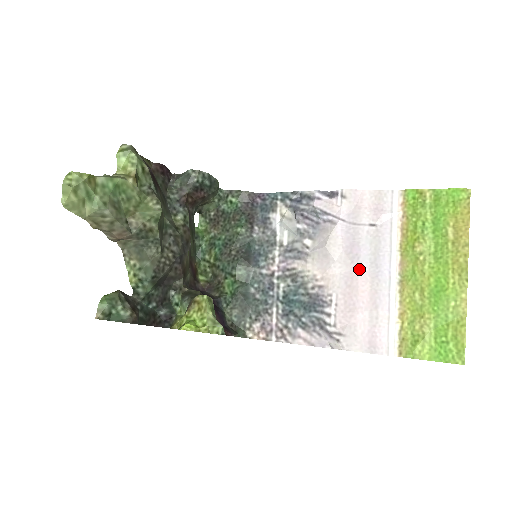
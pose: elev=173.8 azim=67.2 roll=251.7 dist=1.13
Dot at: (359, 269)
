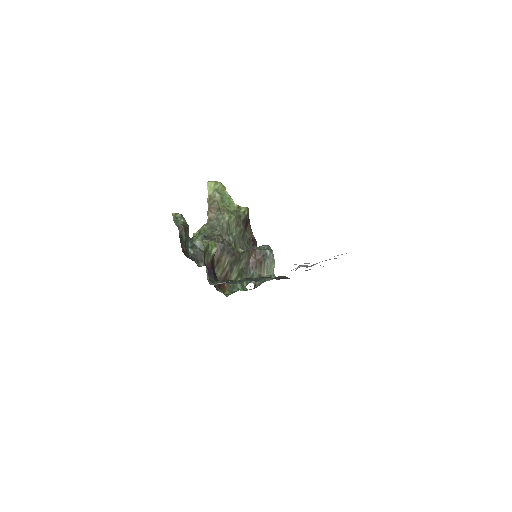
Dot at: occluded
